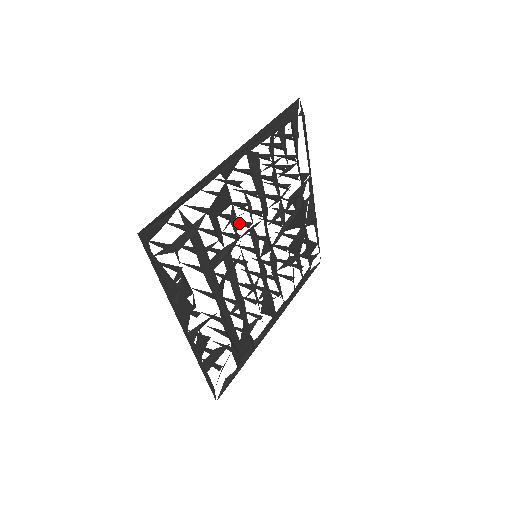
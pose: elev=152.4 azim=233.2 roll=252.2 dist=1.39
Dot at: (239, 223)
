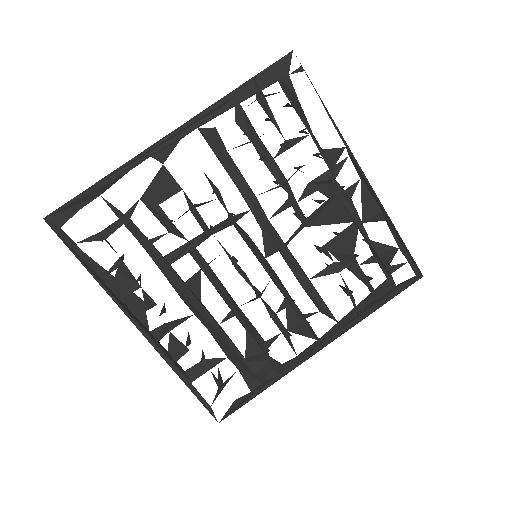
Dot at: (228, 215)
